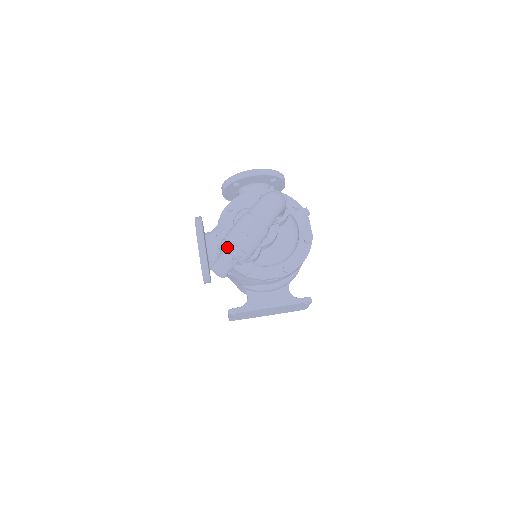
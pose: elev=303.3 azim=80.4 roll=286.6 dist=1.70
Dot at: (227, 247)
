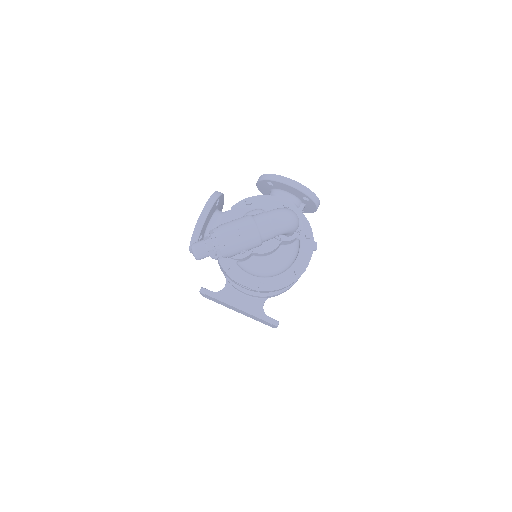
Dot at: (214, 235)
